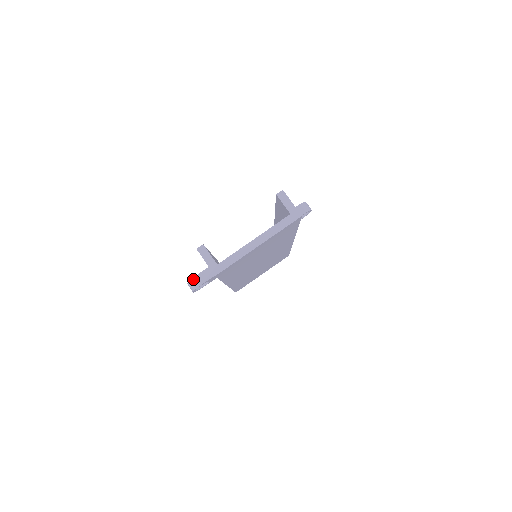
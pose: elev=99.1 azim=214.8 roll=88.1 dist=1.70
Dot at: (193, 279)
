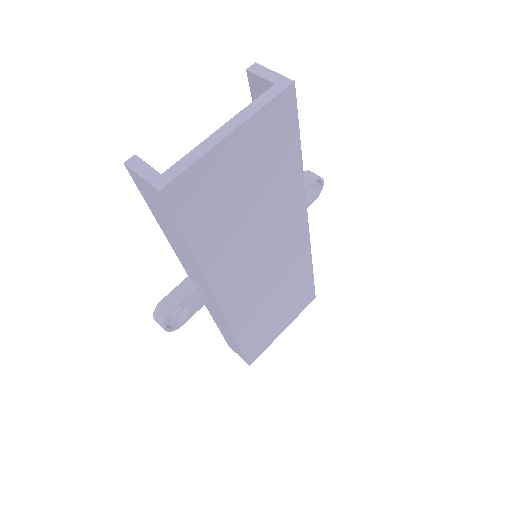
Dot at: (160, 304)
